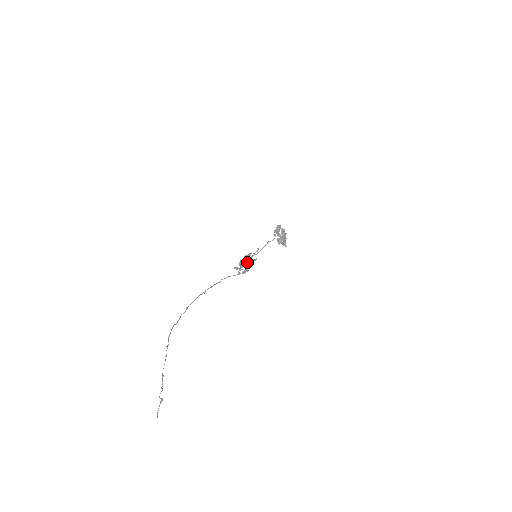
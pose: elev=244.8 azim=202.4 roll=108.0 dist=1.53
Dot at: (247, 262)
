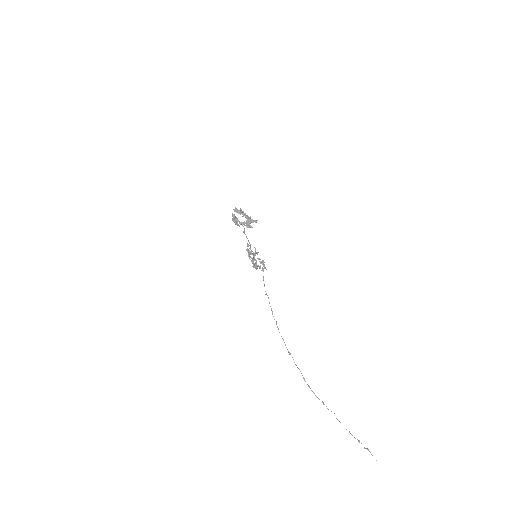
Dot at: (254, 255)
